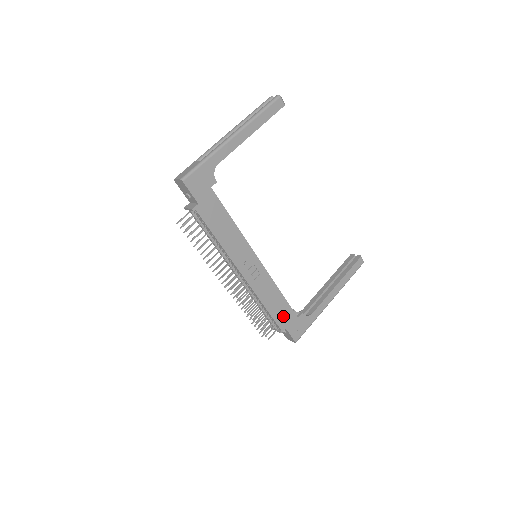
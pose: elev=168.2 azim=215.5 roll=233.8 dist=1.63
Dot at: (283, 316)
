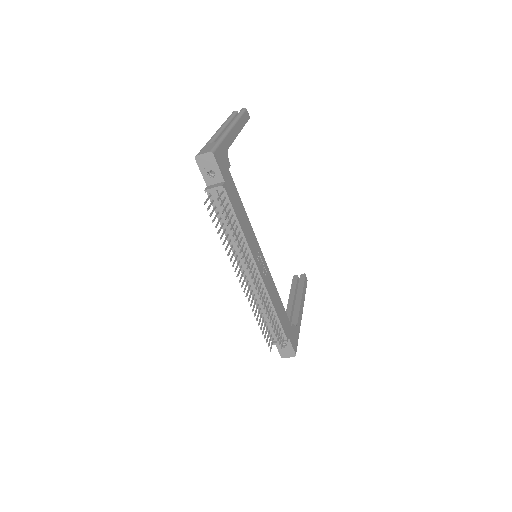
Dot at: (285, 323)
